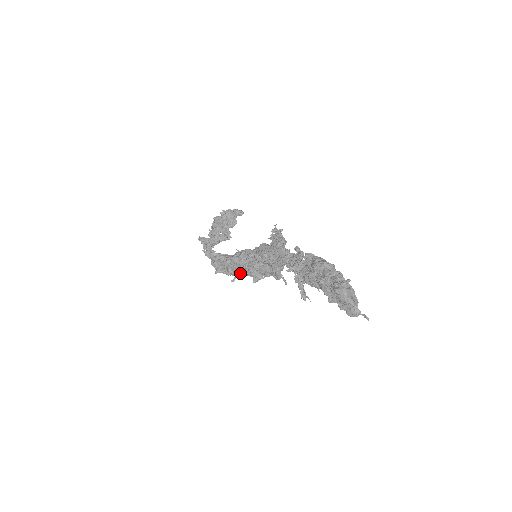
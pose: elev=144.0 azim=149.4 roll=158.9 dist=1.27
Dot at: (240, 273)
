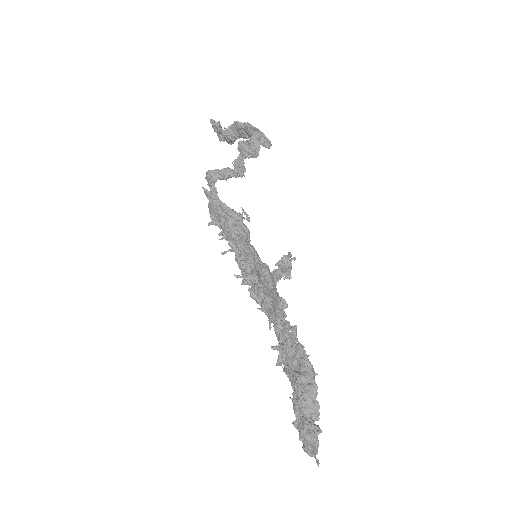
Dot at: occluded
